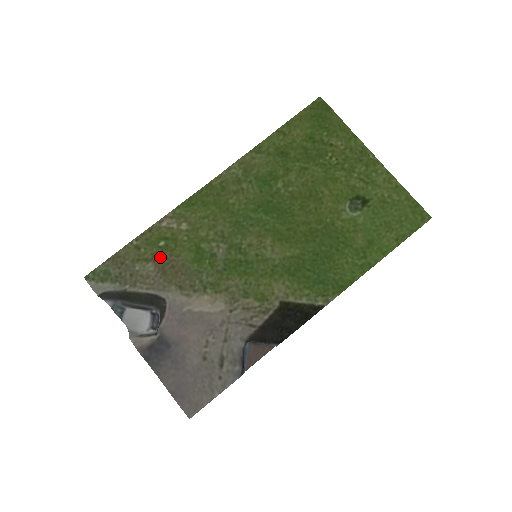
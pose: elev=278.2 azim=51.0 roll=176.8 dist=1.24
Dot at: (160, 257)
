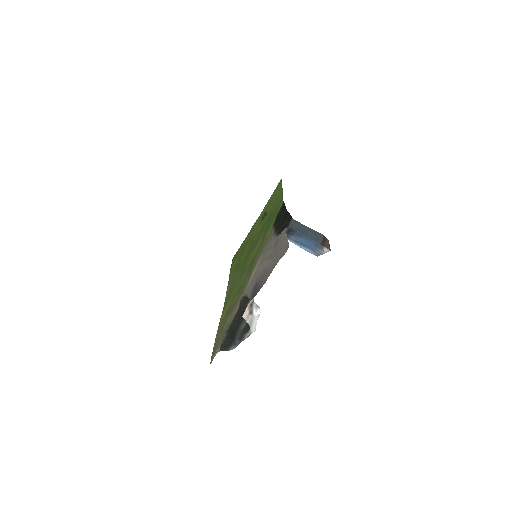
Dot at: (229, 314)
